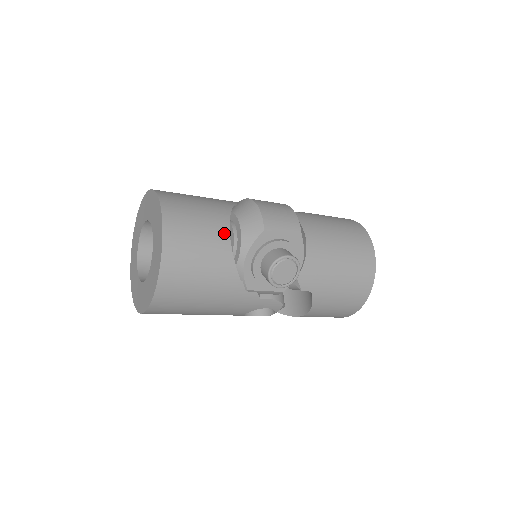
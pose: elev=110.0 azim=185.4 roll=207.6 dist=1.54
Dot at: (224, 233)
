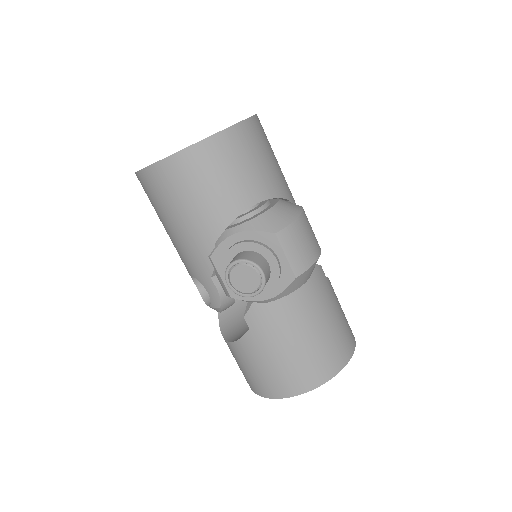
Dot at: (251, 199)
